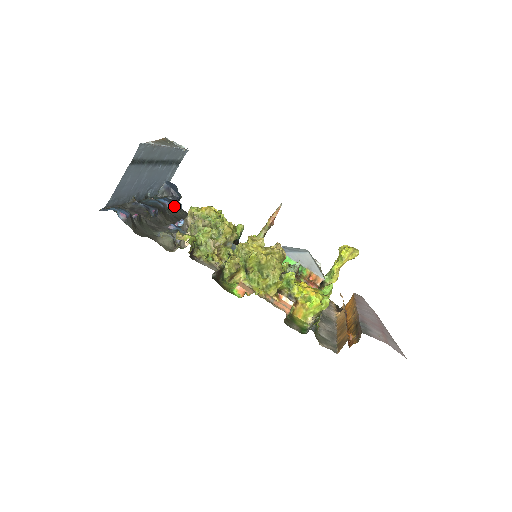
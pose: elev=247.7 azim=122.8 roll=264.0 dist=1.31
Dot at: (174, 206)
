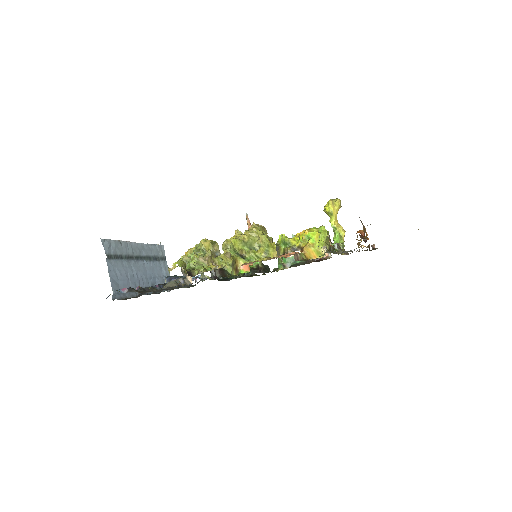
Dot at: occluded
